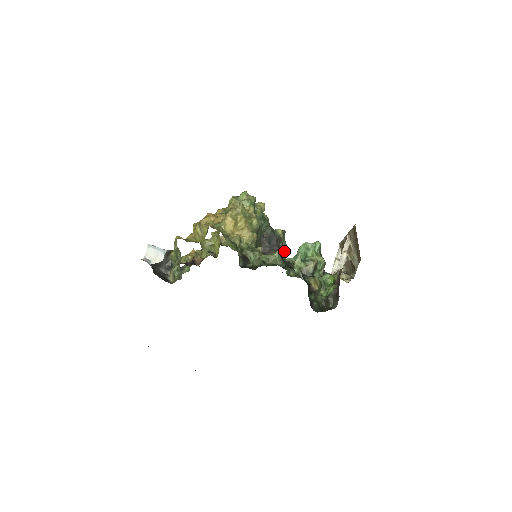
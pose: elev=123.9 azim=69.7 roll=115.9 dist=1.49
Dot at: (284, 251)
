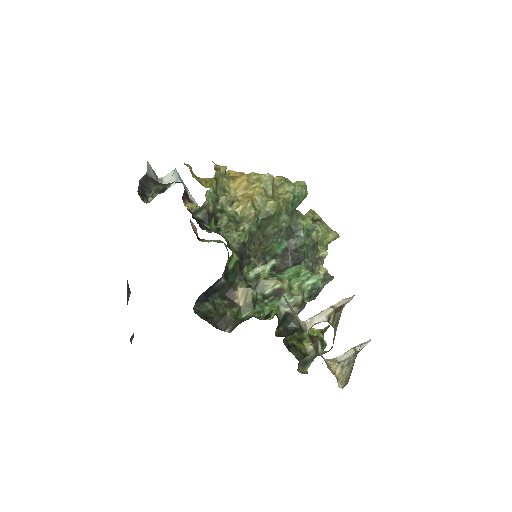
Dot at: occluded
